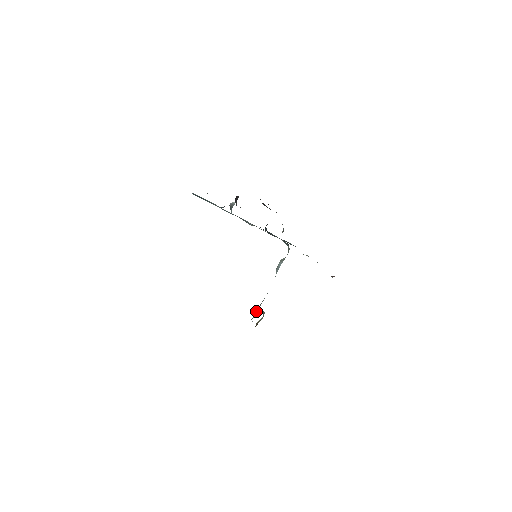
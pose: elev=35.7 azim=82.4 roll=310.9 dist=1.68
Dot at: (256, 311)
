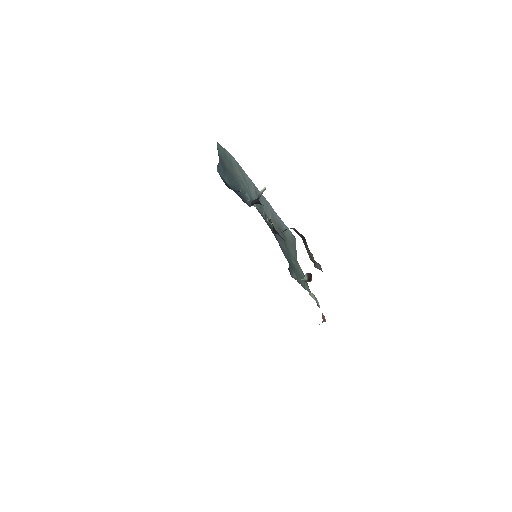
Dot at: occluded
